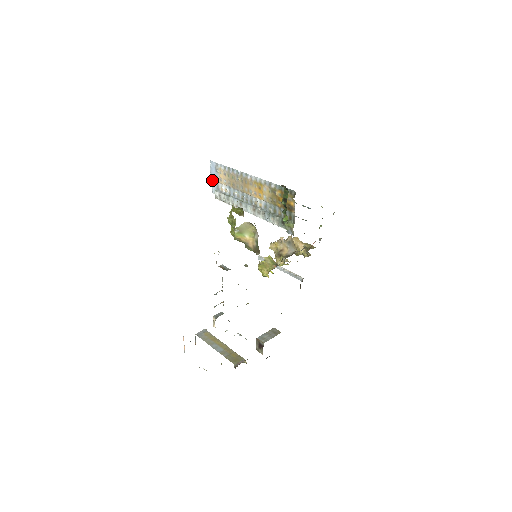
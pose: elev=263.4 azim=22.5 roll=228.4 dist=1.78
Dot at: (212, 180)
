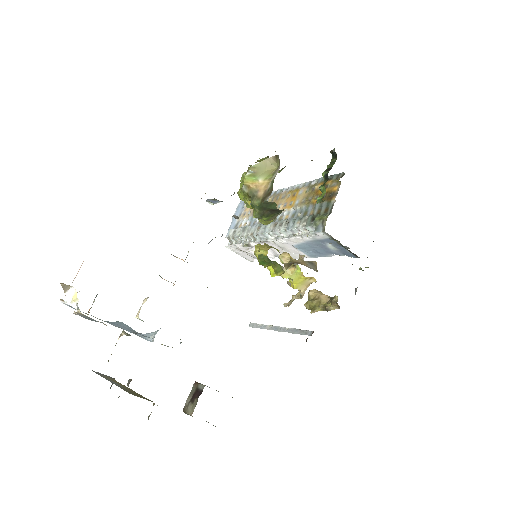
Dot at: (233, 221)
